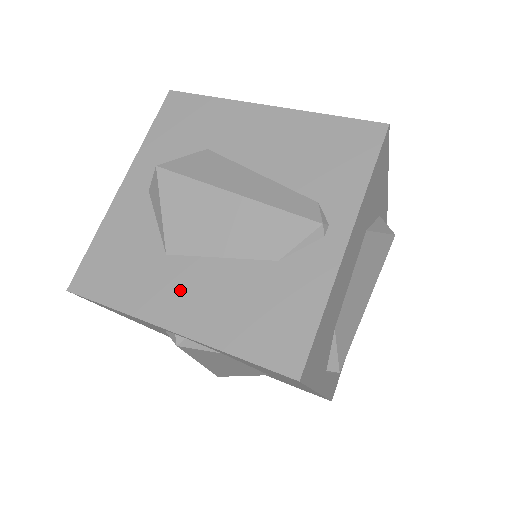
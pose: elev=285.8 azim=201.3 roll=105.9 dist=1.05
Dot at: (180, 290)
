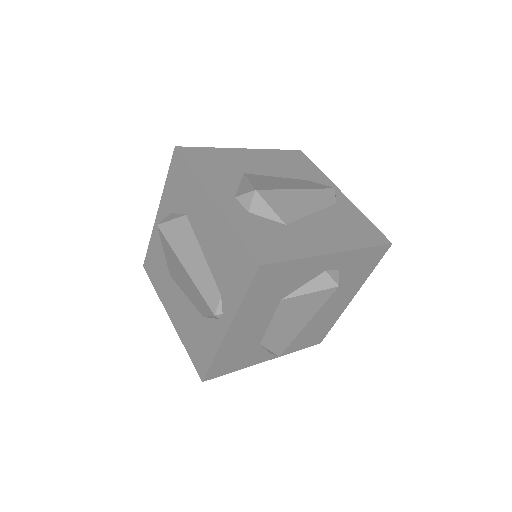
Dot at: (173, 301)
